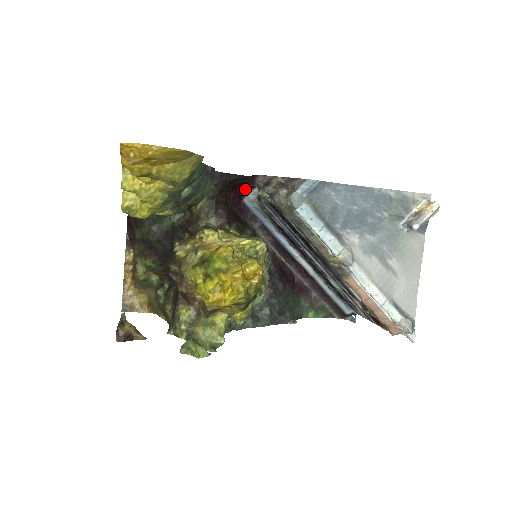
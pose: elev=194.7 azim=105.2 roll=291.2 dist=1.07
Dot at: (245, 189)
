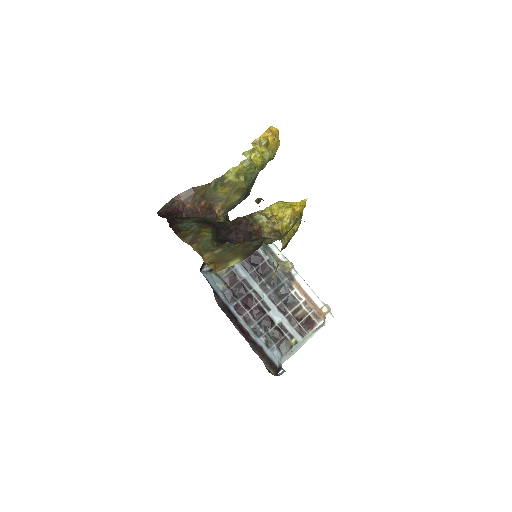
Dot at: (203, 263)
